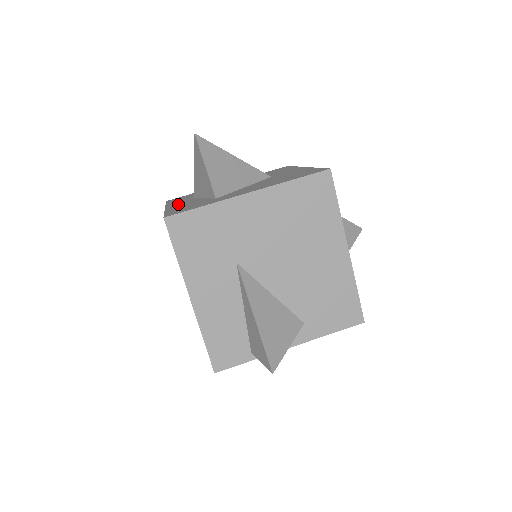
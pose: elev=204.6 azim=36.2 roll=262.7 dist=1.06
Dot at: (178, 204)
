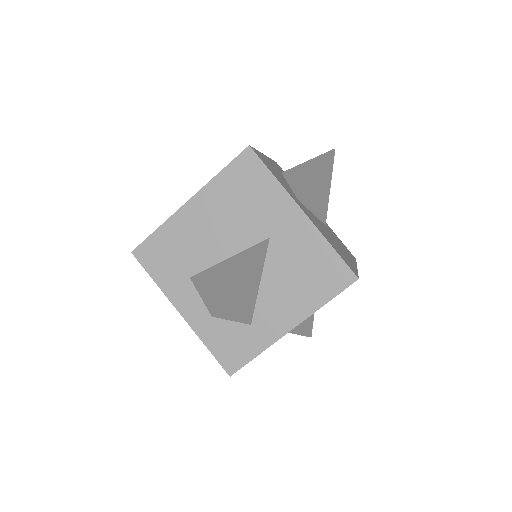
Dot at: (193, 309)
